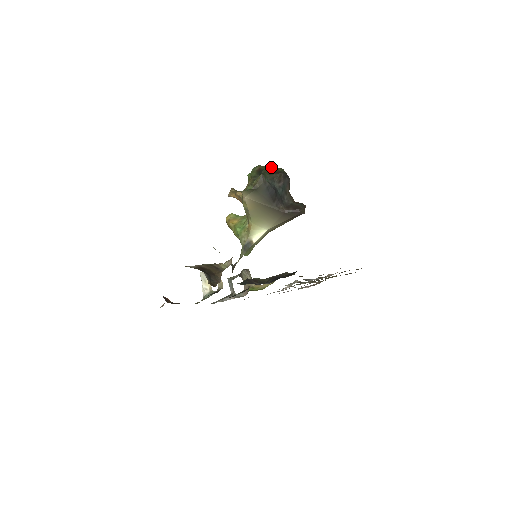
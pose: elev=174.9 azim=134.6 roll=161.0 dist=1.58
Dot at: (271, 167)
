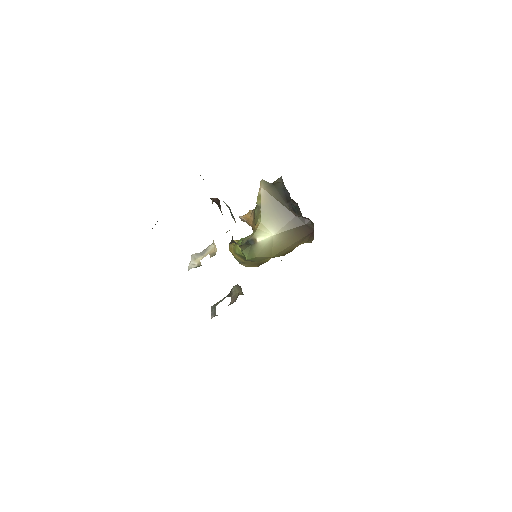
Dot at: occluded
